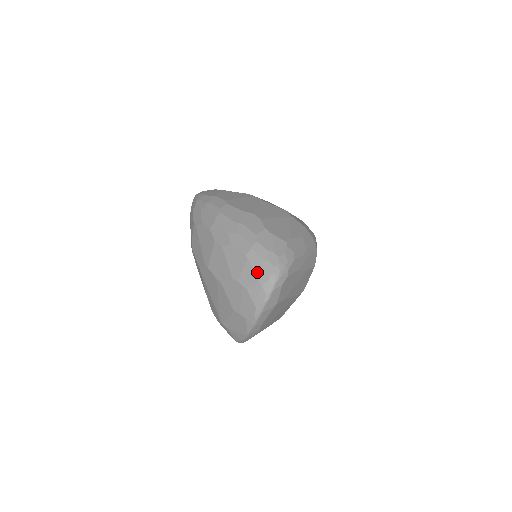
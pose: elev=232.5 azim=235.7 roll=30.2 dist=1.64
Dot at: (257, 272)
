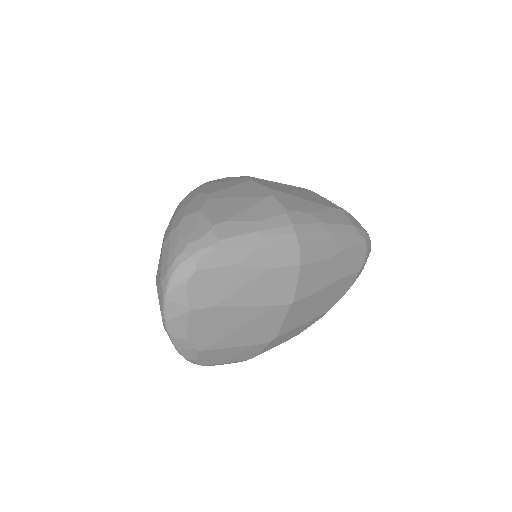
Dot at: (162, 264)
